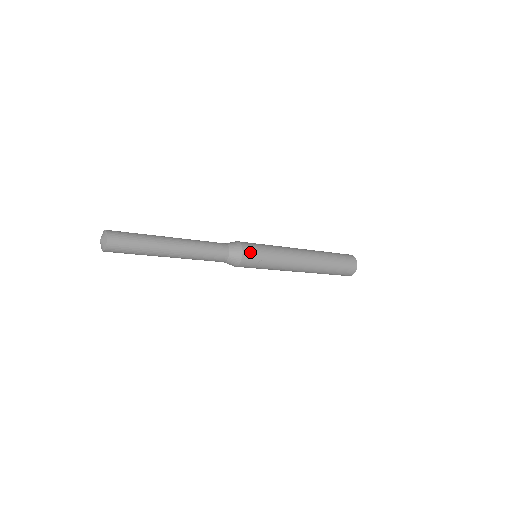
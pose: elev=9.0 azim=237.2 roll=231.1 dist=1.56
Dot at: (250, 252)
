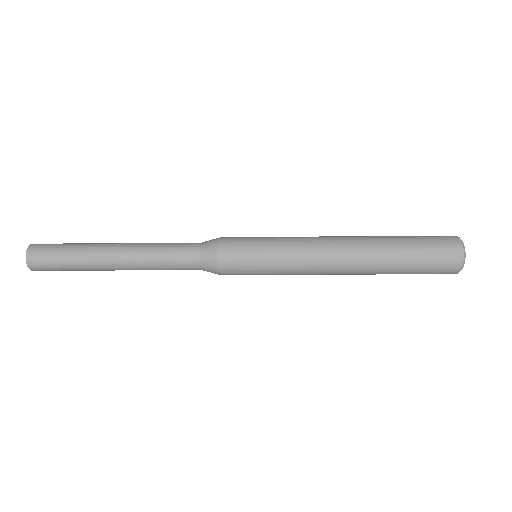
Dot at: (232, 242)
